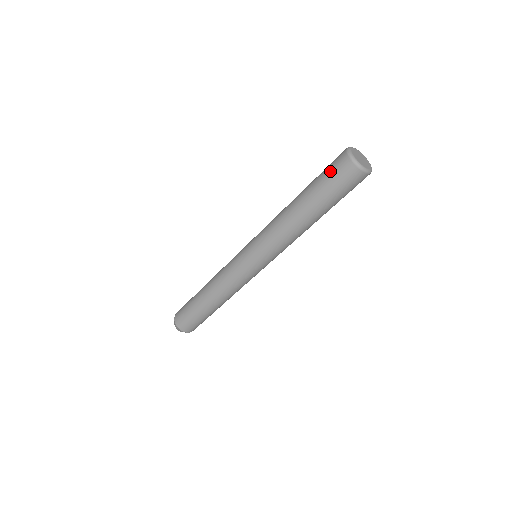
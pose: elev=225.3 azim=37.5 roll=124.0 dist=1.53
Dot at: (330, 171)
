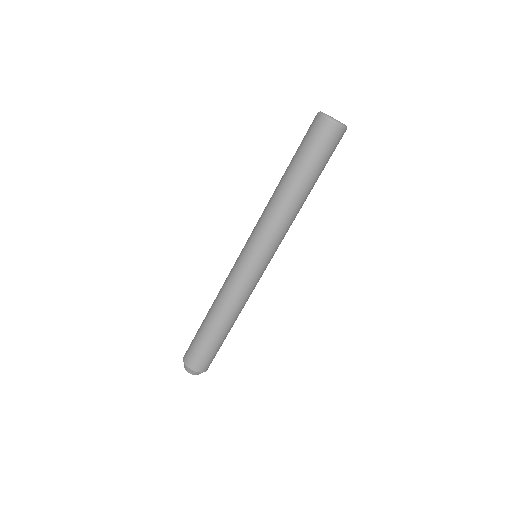
Dot at: (316, 141)
